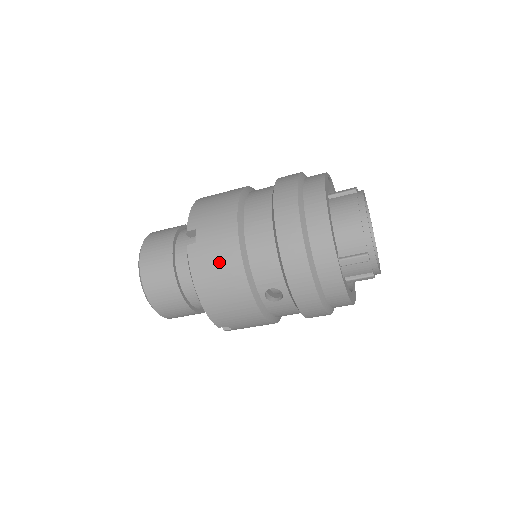
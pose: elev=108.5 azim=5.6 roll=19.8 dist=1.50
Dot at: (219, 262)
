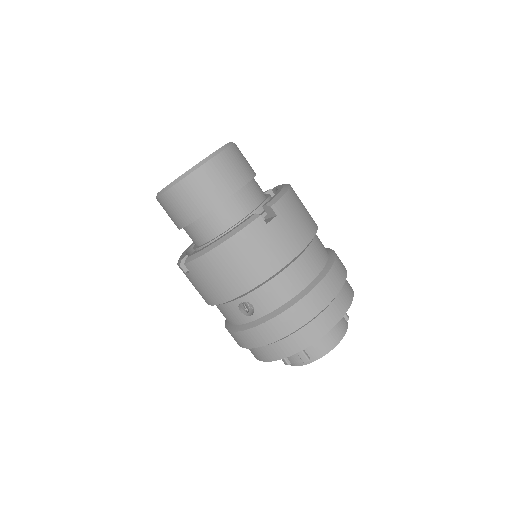
Dot at: (260, 256)
